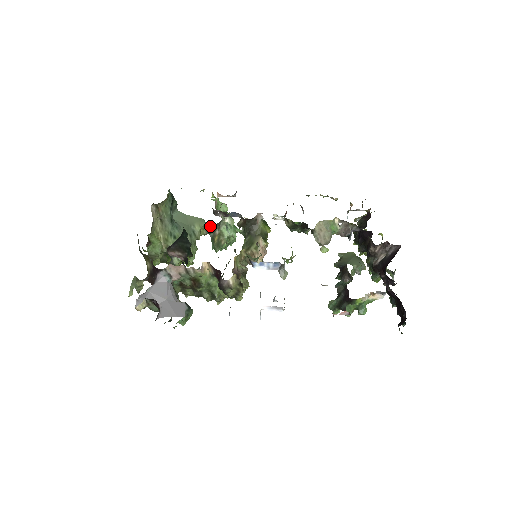
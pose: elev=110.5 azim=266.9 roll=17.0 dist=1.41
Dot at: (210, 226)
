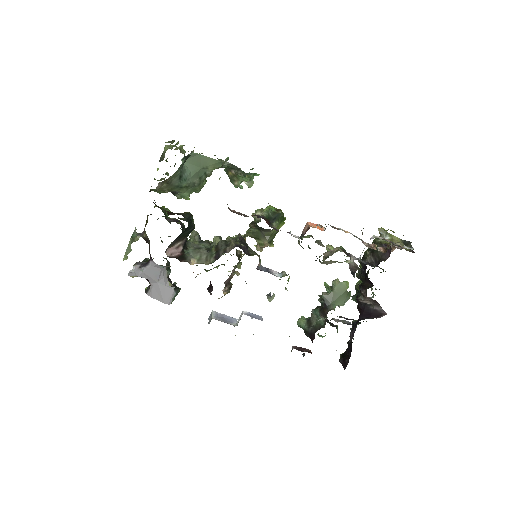
Dot at: (227, 163)
